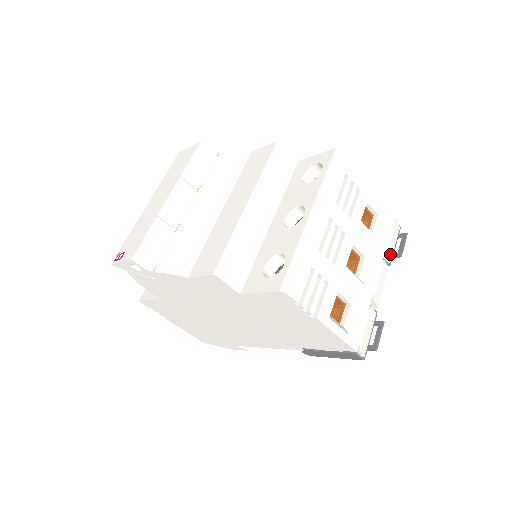
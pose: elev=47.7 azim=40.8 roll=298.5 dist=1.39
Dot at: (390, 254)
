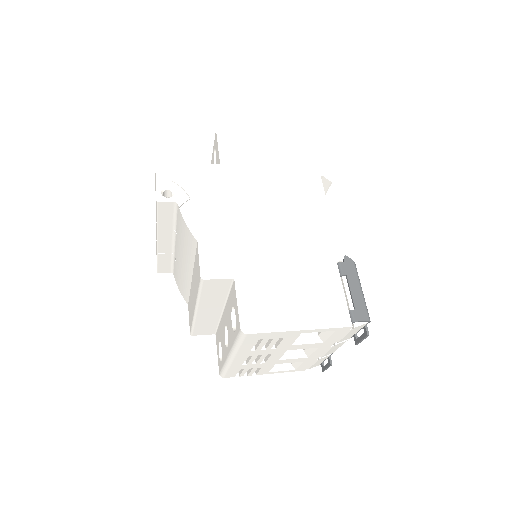
Dot at: (347, 338)
